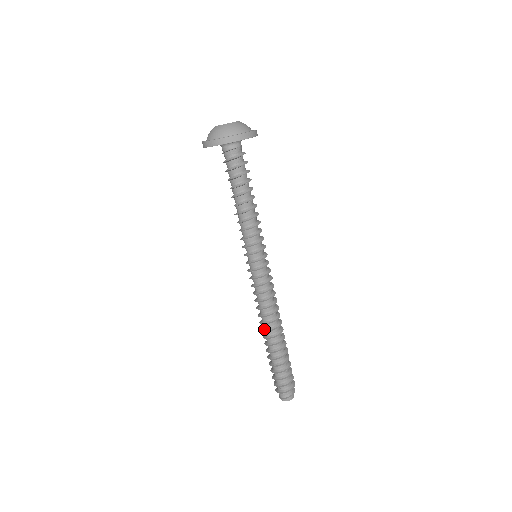
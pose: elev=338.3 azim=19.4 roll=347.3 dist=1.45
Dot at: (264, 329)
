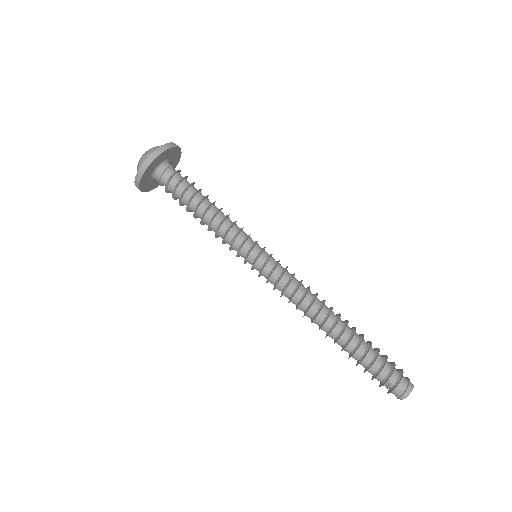
Dot at: (320, 325)
